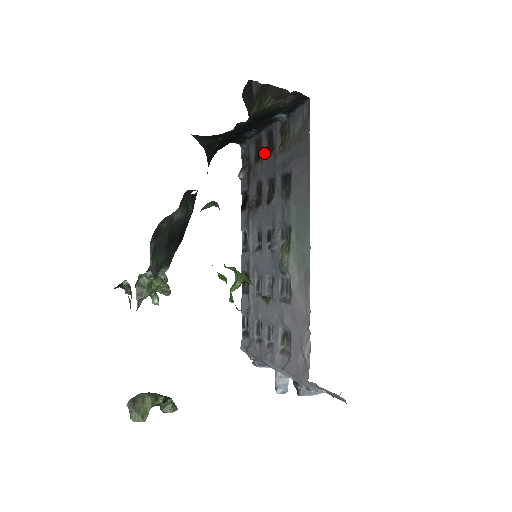
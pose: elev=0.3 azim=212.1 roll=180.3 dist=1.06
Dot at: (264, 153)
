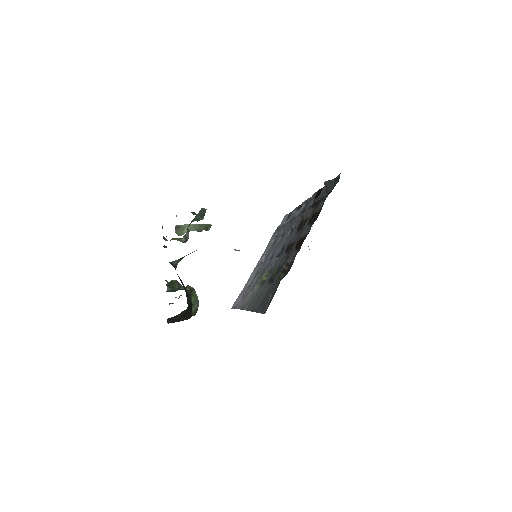
Dot at: (303, 233)
